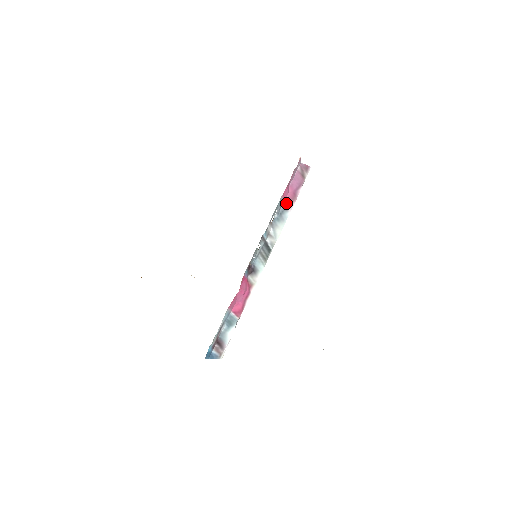
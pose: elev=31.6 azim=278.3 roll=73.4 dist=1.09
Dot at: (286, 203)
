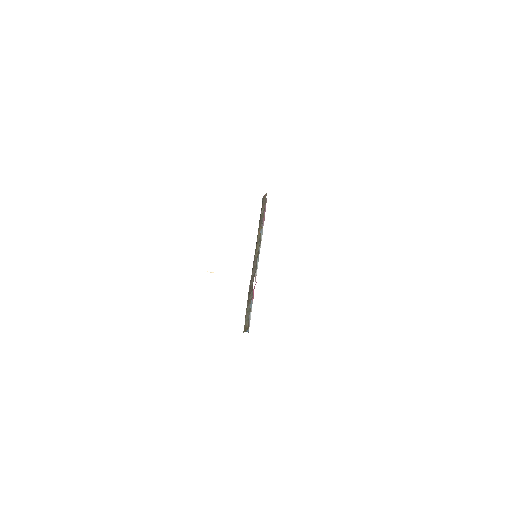
Dot at: occluded
